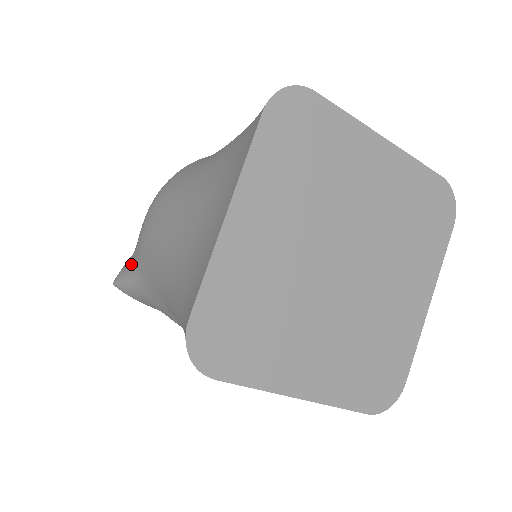
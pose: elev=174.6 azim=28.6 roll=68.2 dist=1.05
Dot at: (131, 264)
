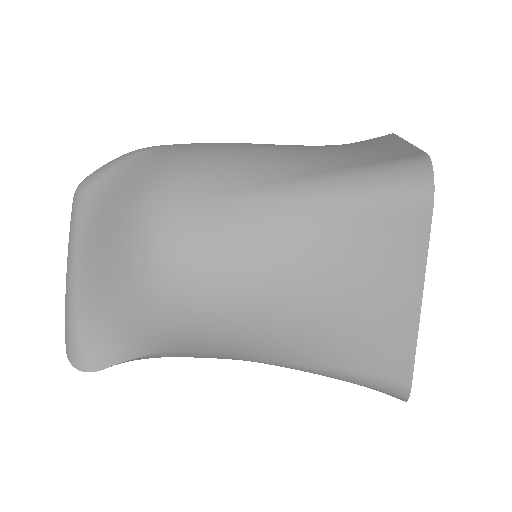
Dot at: (125, 344)
